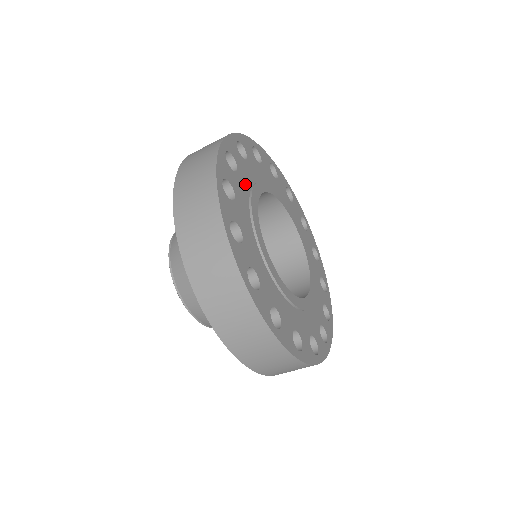
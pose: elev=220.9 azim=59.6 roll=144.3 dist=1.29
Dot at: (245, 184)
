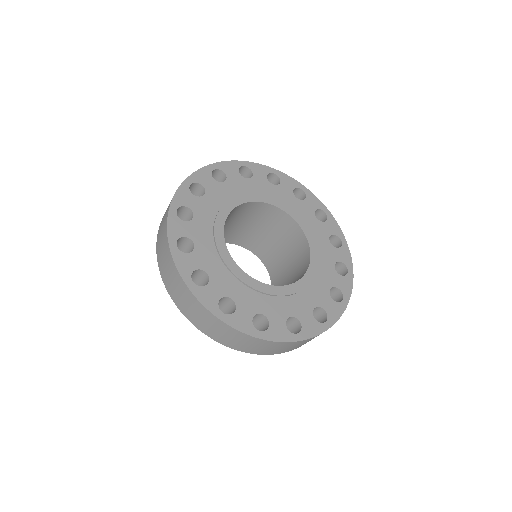
Dot at: (206, 222)
